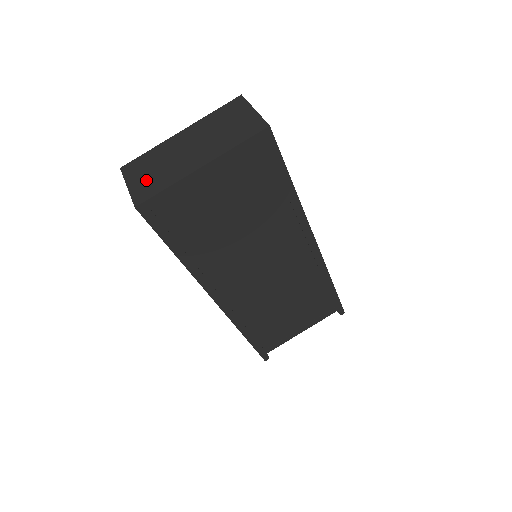
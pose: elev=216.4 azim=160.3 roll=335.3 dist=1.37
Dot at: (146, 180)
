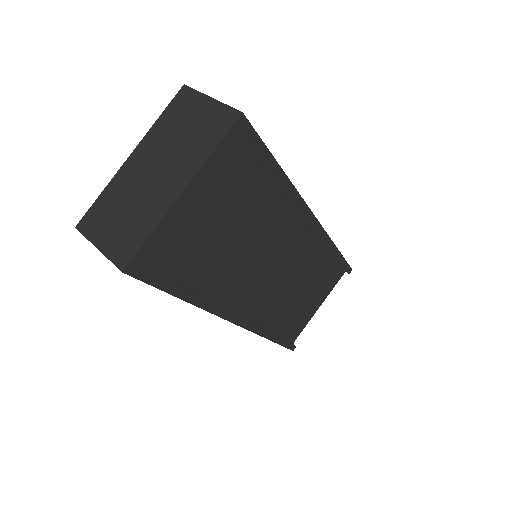
Dot at: (118, 232)
